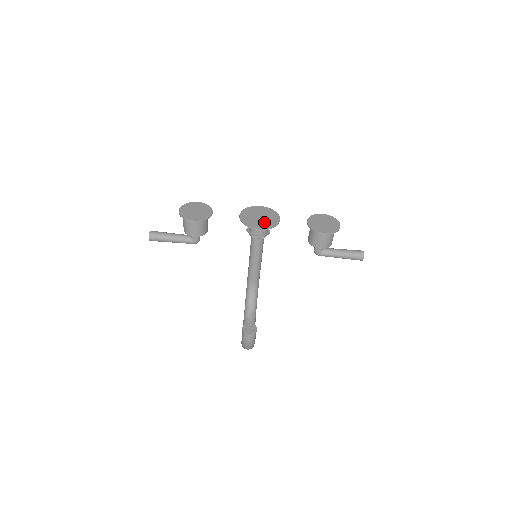
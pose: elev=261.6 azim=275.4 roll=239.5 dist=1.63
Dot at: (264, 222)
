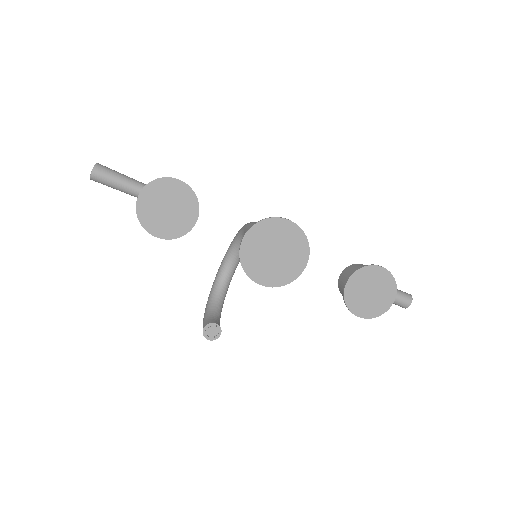
Dot at: (276, 269)
